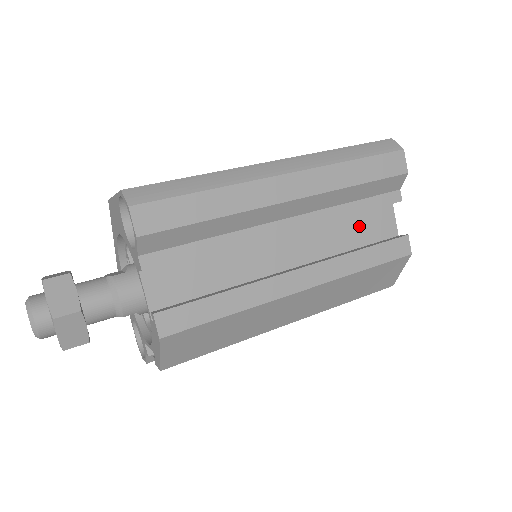
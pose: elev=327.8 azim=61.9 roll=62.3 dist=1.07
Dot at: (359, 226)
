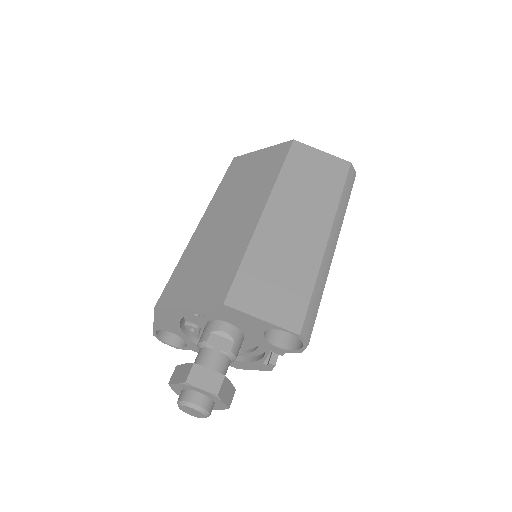
Dot at: occluded
